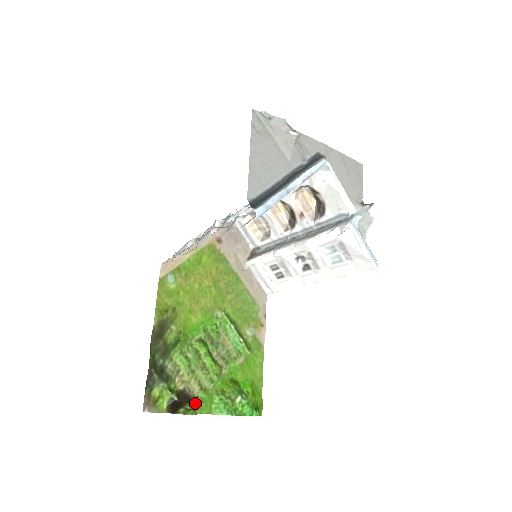
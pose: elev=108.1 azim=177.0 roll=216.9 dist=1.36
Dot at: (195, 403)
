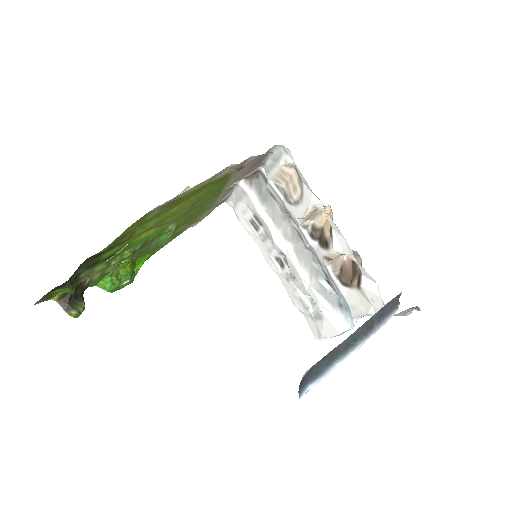
Dot at: occluded
